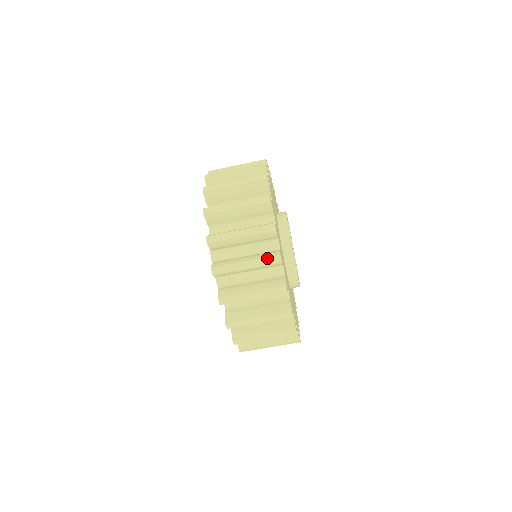
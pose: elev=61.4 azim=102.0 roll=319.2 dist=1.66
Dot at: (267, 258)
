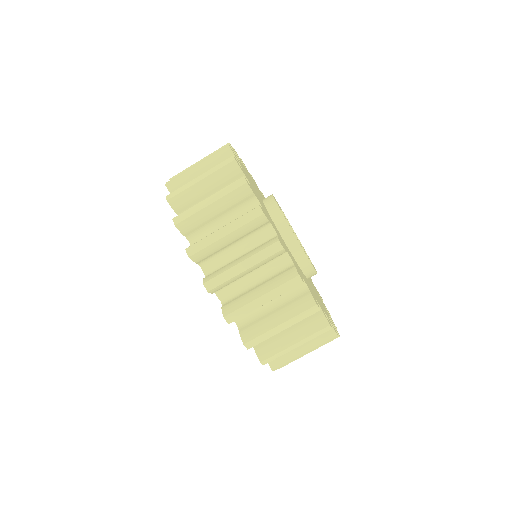
Dot at: (303, 313)
